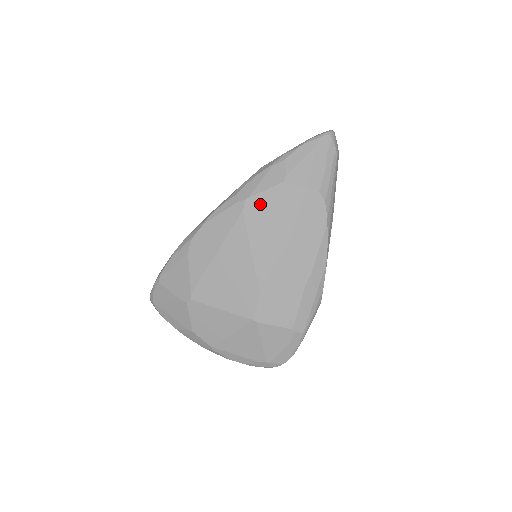
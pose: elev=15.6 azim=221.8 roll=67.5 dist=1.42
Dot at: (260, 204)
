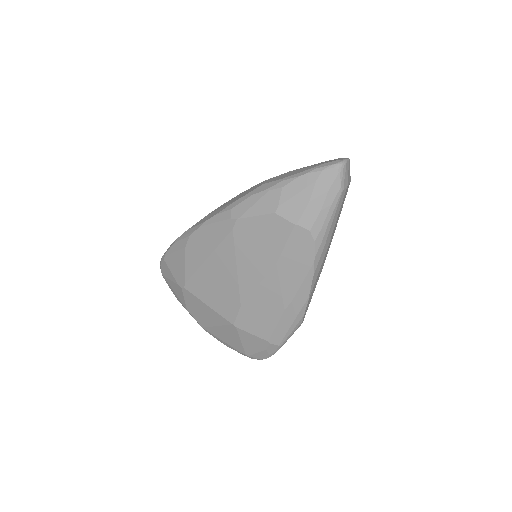
Dot at: (249, 228)
